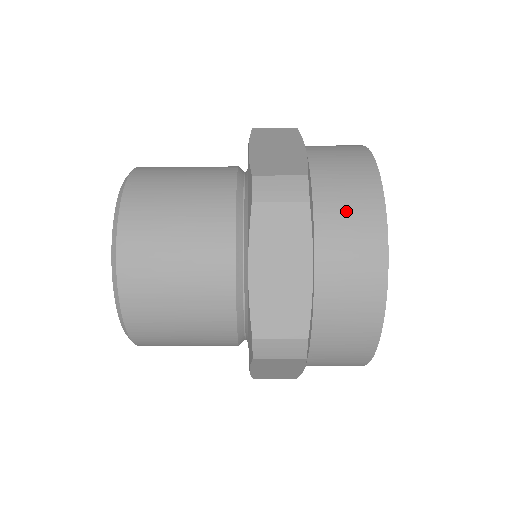
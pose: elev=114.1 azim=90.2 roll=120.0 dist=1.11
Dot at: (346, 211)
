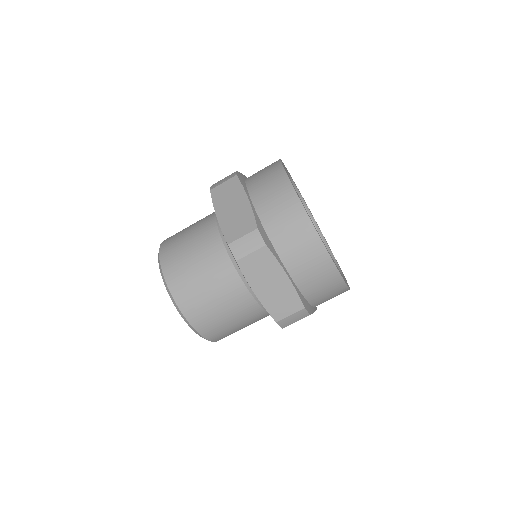
Dot at: (326, 295)
